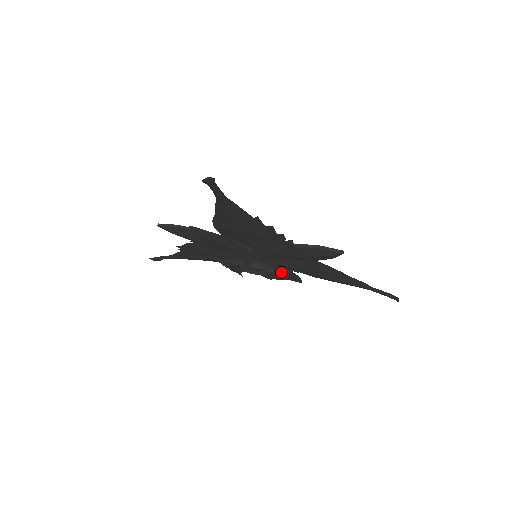
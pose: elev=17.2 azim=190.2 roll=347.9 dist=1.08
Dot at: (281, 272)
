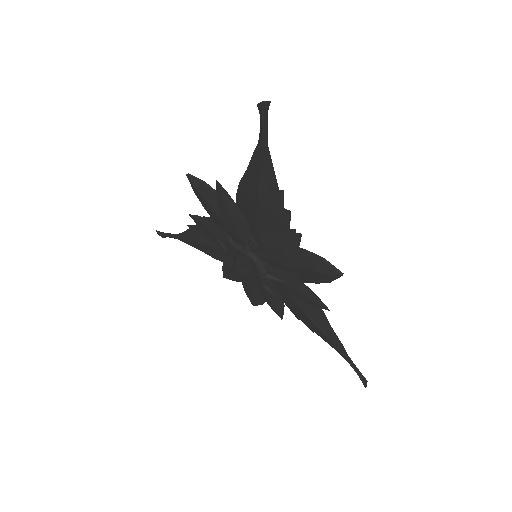
Dot at: (272, 277)
